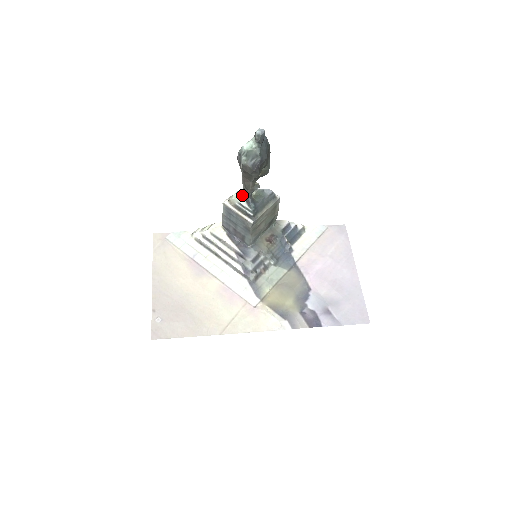
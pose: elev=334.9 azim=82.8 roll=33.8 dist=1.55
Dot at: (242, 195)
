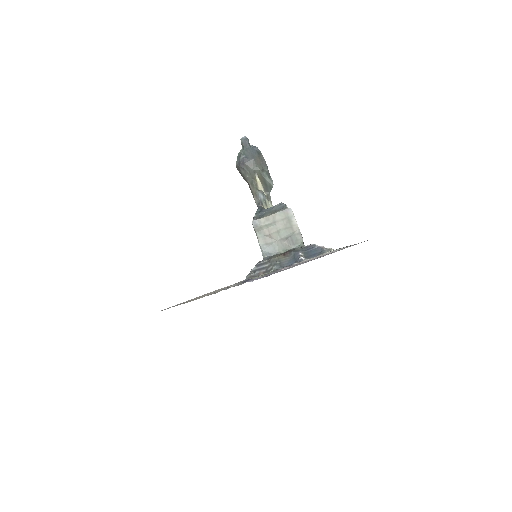
Dot at: occluded
